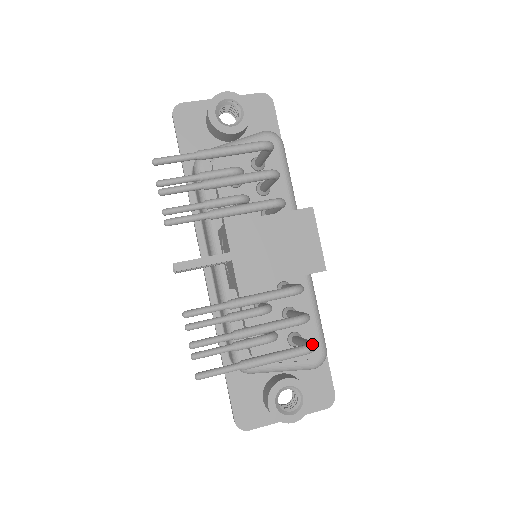
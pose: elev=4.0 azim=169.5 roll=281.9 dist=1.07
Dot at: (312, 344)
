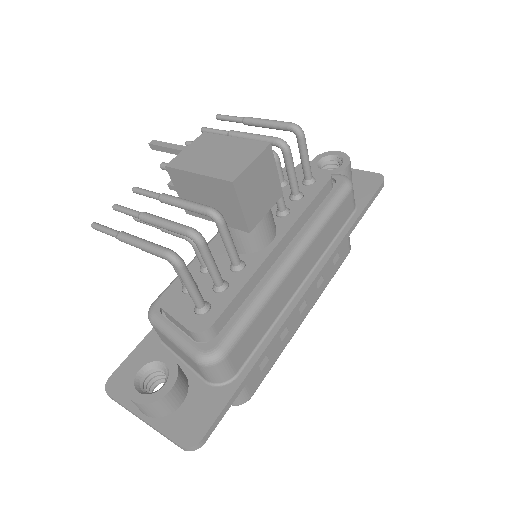
Dot at: (178, 255)
